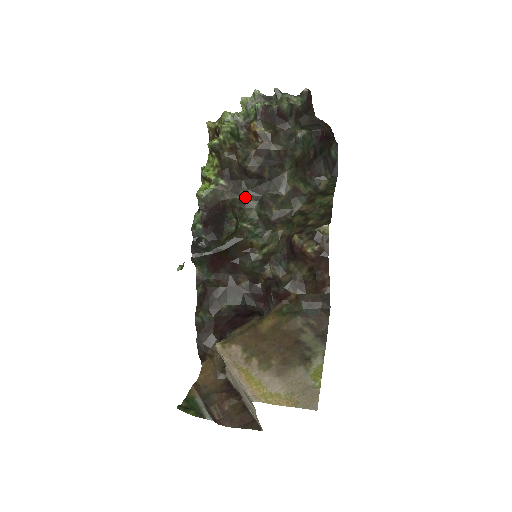
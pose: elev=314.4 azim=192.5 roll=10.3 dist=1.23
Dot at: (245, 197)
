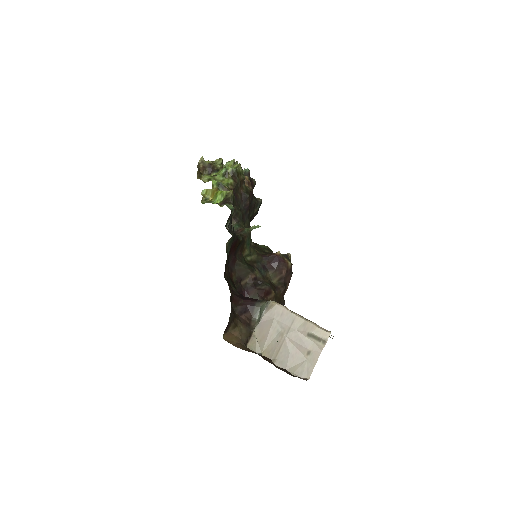
Dot at: occluded
